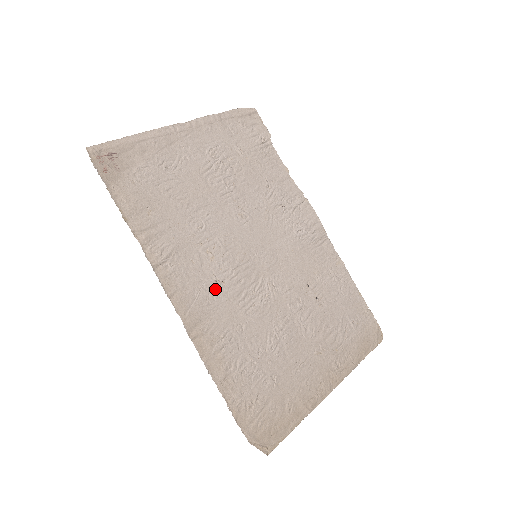
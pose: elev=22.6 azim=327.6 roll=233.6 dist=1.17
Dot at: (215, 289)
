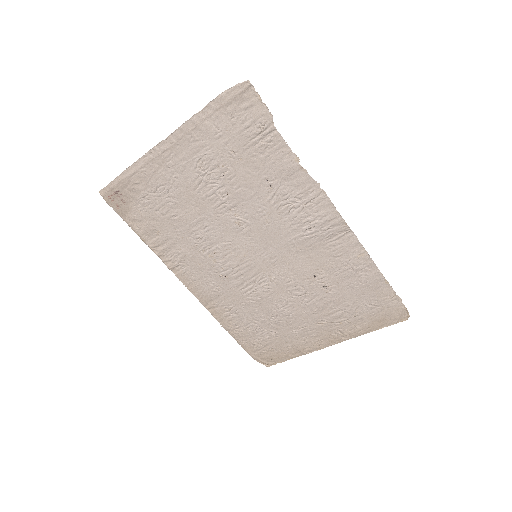
Dot at: (220, 281)
